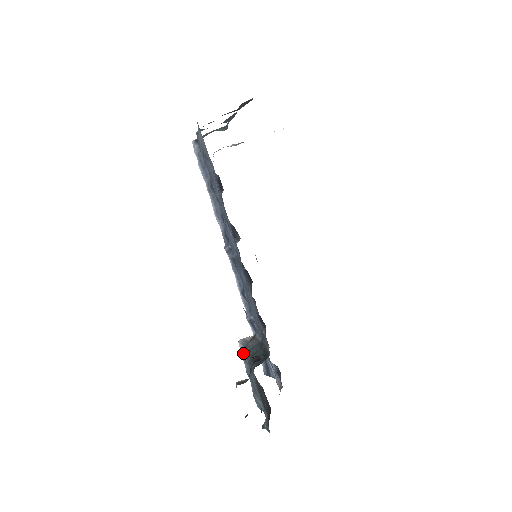
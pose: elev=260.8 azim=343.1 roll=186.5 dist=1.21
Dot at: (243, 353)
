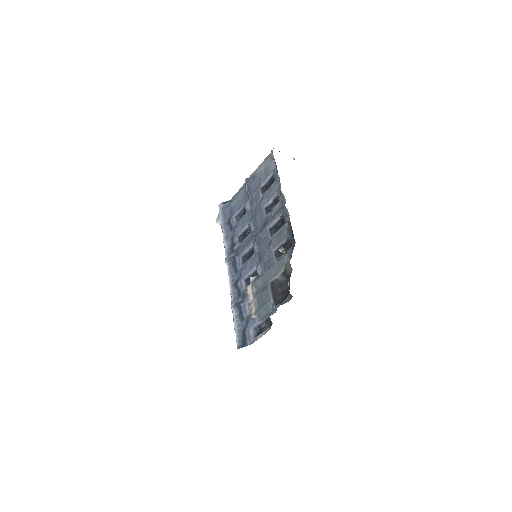
Dot at: (257, 278)
